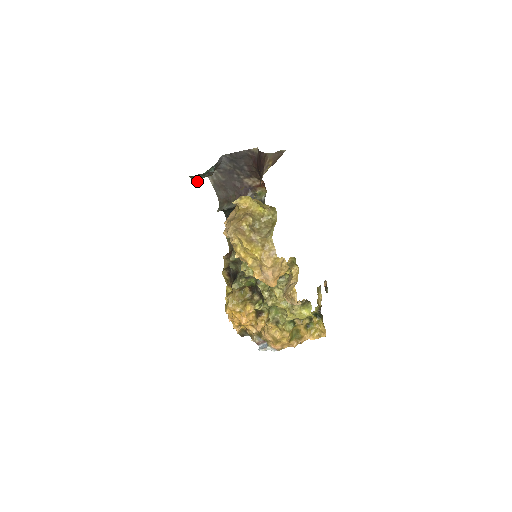
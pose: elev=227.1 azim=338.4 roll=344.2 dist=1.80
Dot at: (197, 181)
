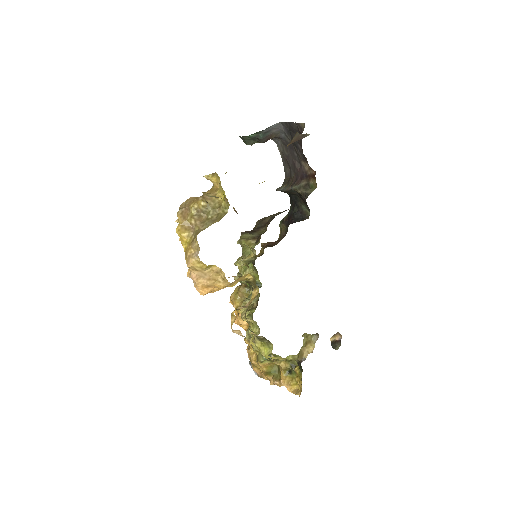
Dot at: (247, 144)
